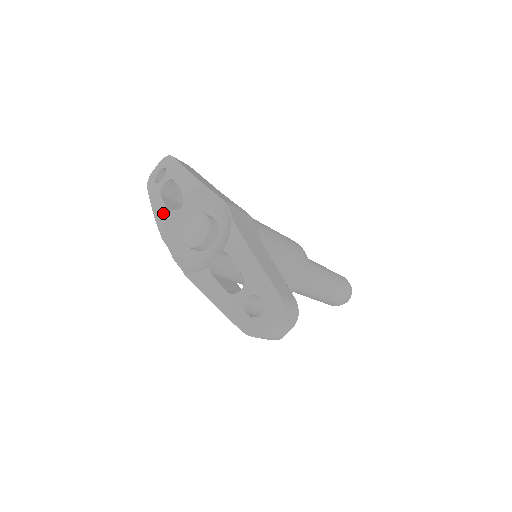
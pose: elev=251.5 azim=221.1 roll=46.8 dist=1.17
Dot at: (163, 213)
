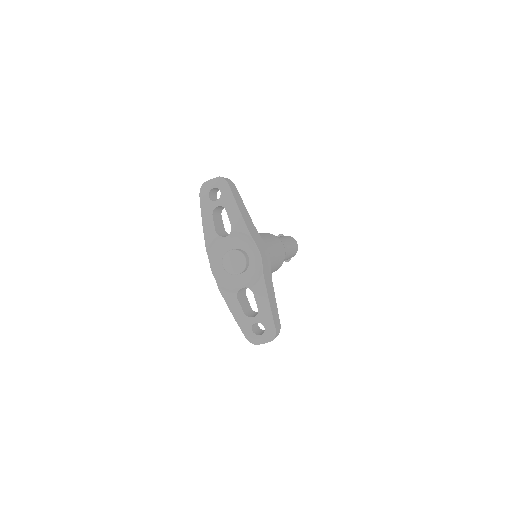
Dot at: (212, 233)
